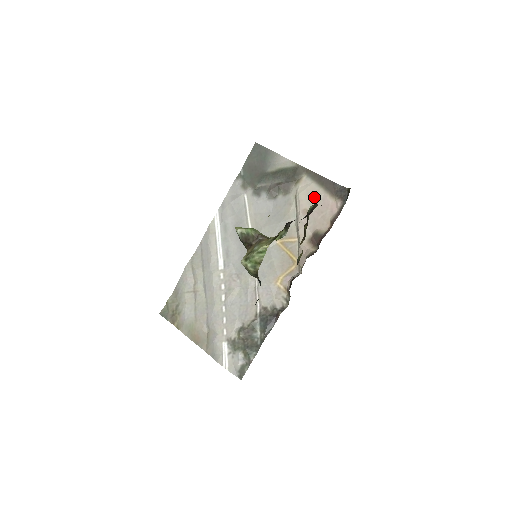
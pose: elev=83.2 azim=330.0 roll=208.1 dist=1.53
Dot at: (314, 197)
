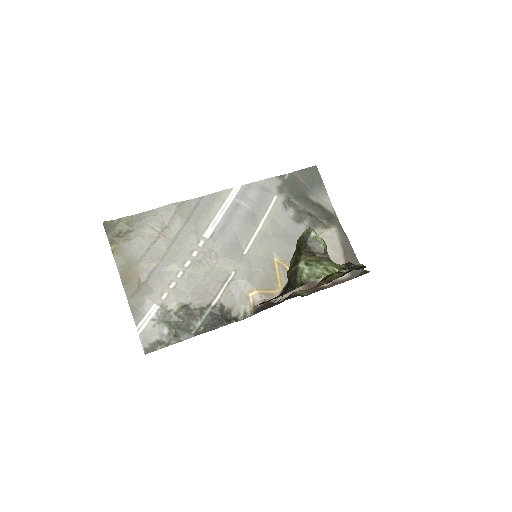
Dot at: (332, 251)
